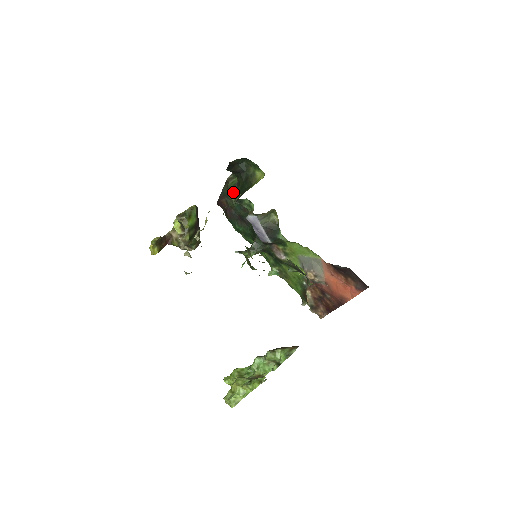
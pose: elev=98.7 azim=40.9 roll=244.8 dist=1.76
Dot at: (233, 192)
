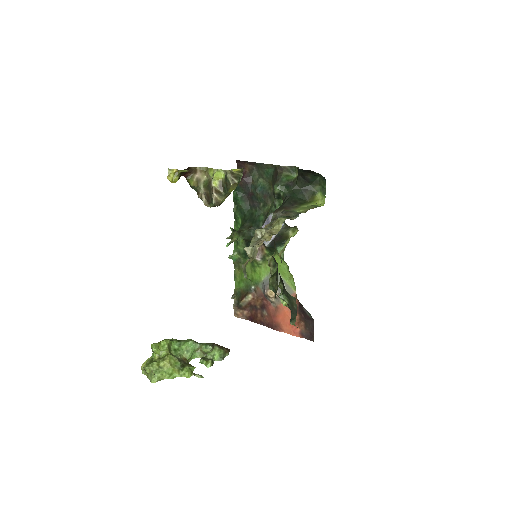
Dot at: (284, 188)
